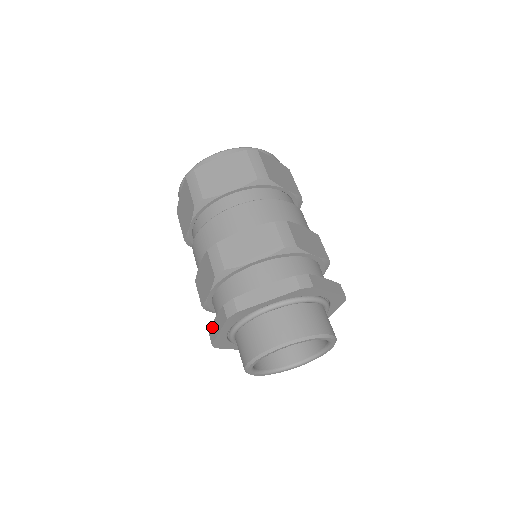
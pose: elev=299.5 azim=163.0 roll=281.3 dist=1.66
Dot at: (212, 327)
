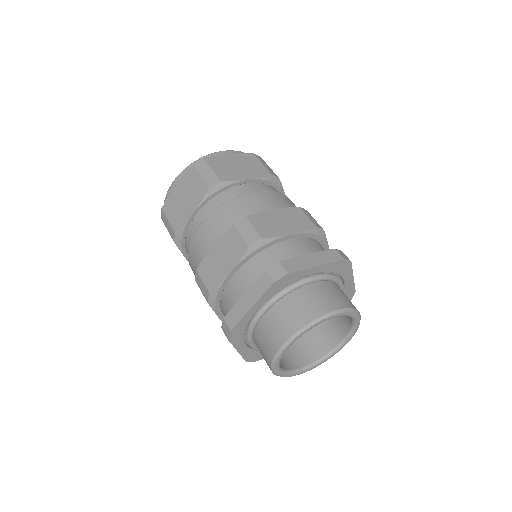
Dot at: (235, 308)
